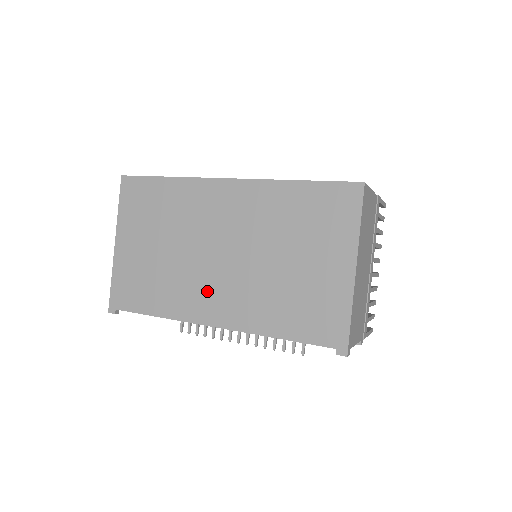
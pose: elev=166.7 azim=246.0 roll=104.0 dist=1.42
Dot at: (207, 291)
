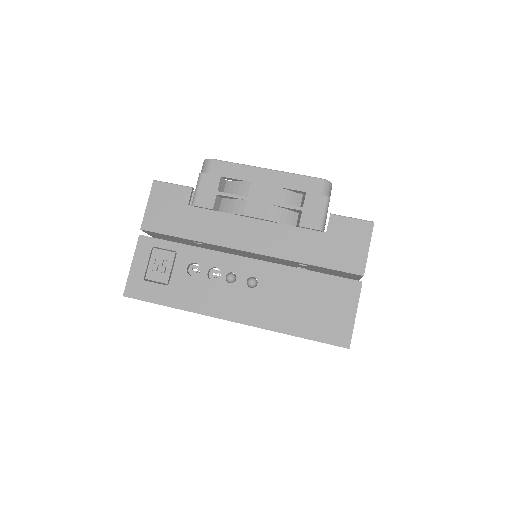
Dot at: occluded
